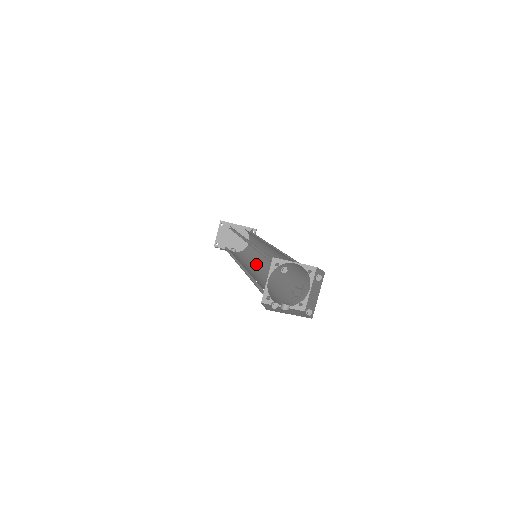
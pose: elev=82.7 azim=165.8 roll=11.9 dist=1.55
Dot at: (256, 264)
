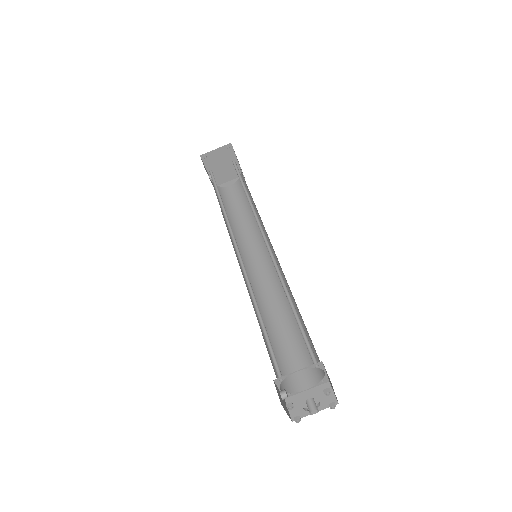
Dot at: (238, 244)
